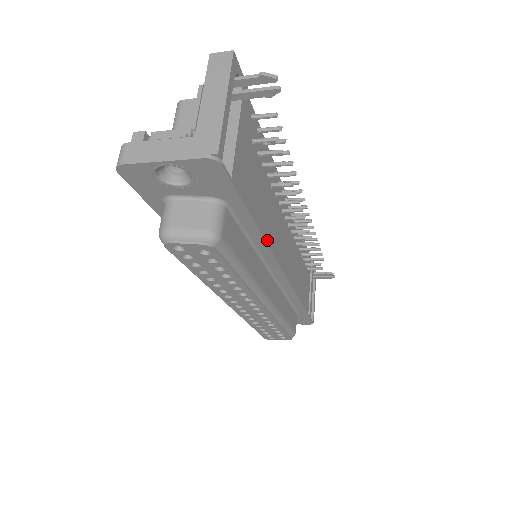
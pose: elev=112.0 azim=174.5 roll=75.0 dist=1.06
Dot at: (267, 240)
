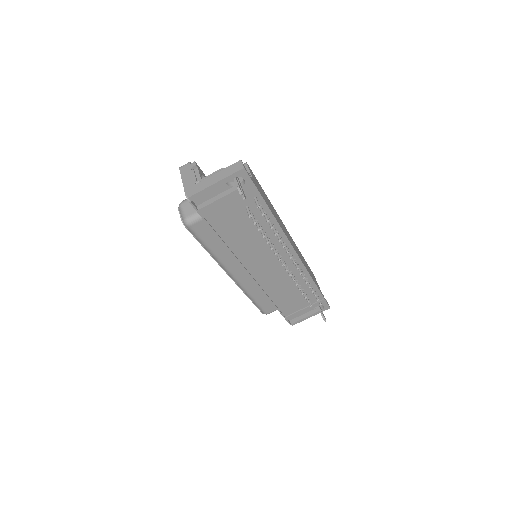
Dot at: (235, 250)
